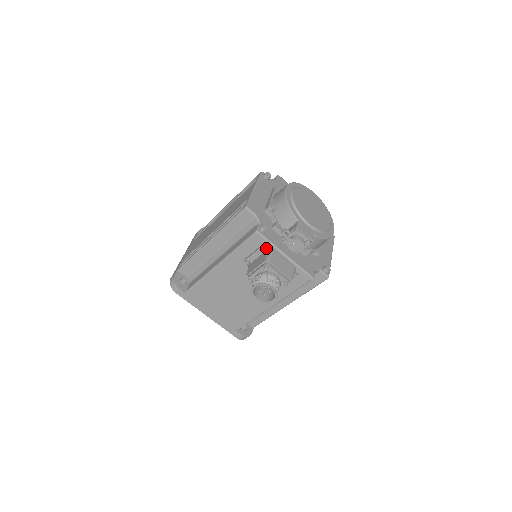
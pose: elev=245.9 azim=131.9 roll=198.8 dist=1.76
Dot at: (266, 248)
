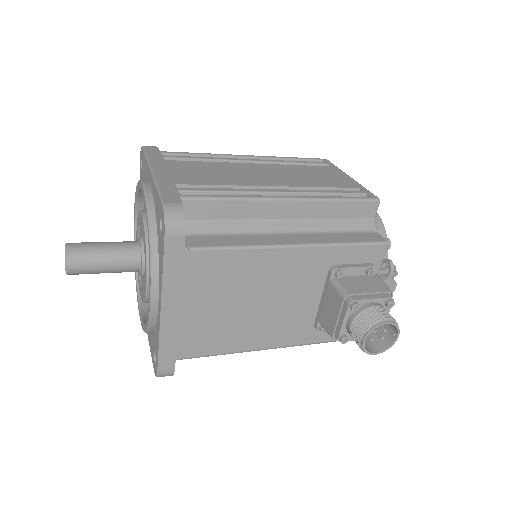
Dot at: (375, 271)
